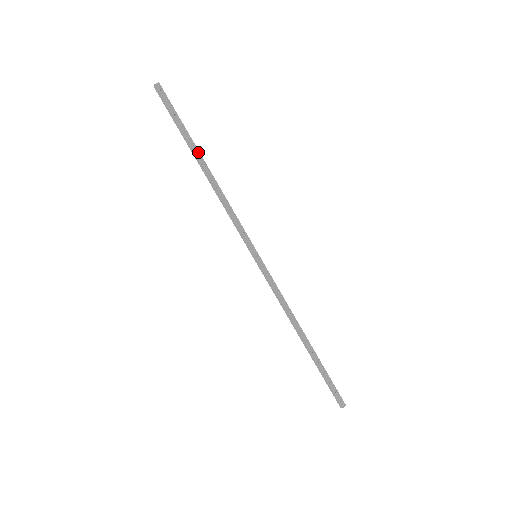
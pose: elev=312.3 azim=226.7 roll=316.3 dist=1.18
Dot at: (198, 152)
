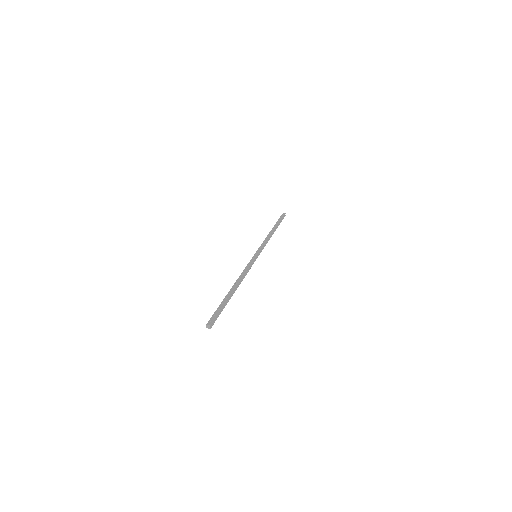
Dot at: (275, 227)
